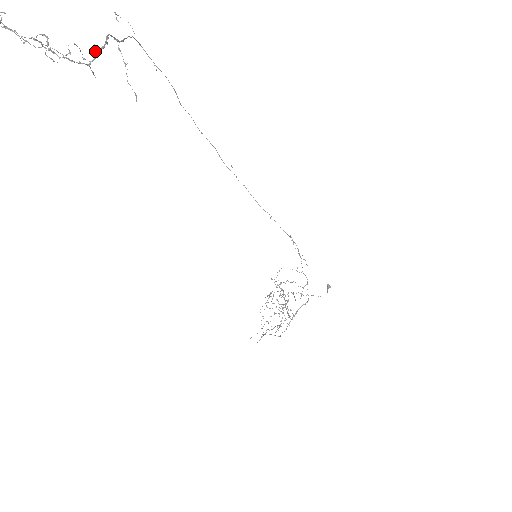
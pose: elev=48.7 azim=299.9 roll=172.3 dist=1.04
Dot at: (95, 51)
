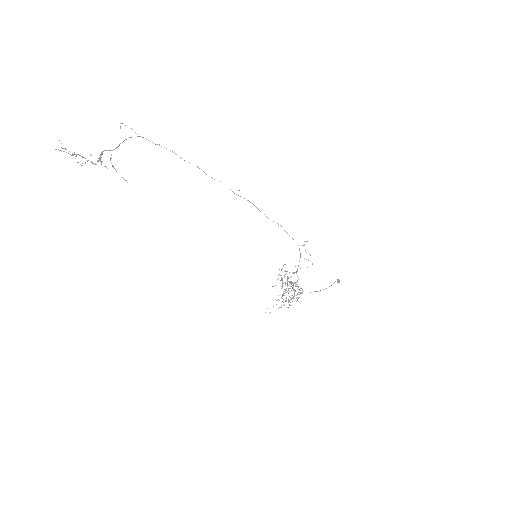
Dot at: (98, 161)
